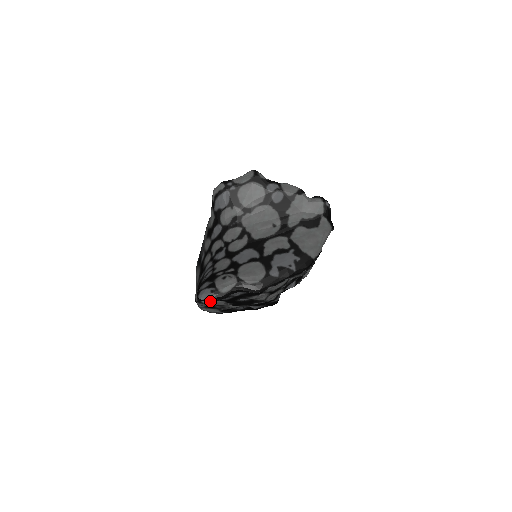
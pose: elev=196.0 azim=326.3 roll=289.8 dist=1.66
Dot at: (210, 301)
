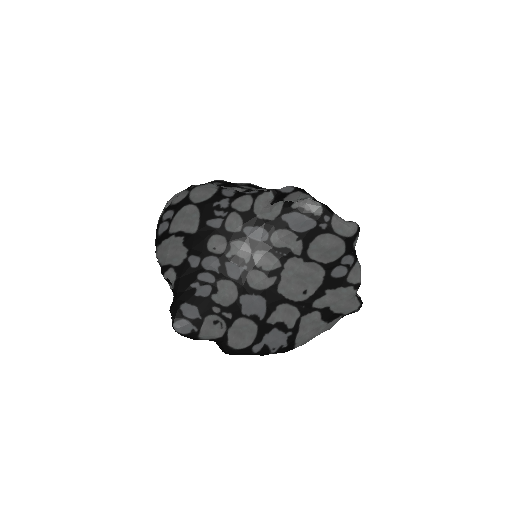
Dot at: occluded
